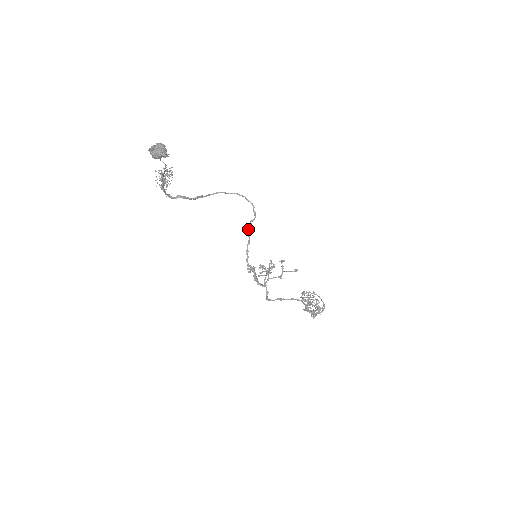
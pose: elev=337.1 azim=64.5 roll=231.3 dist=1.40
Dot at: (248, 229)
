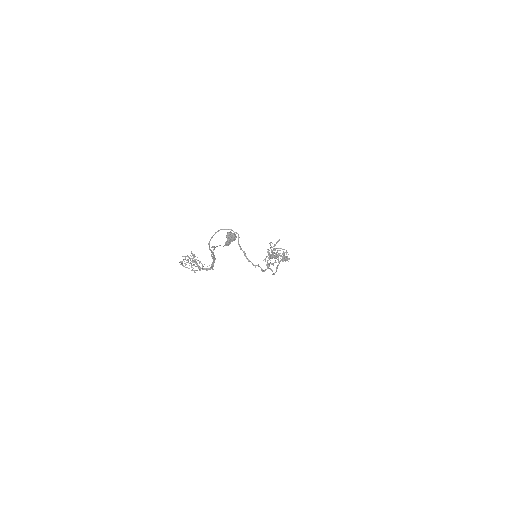
Dot at: (239, 246)
